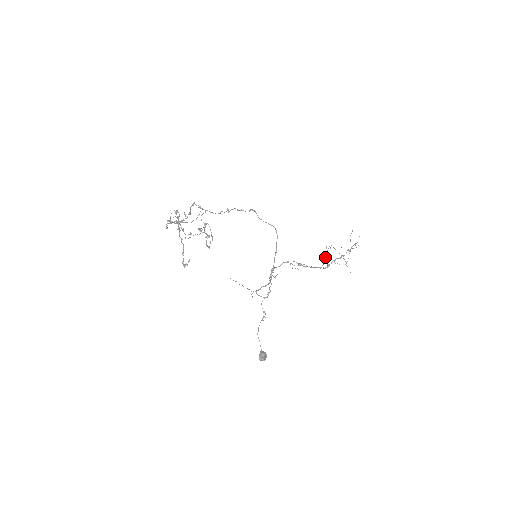
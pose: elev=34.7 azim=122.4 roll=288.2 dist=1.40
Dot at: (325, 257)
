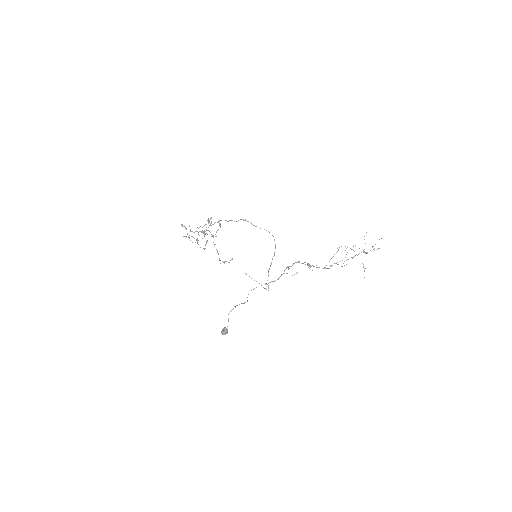
Dot at: occluded
